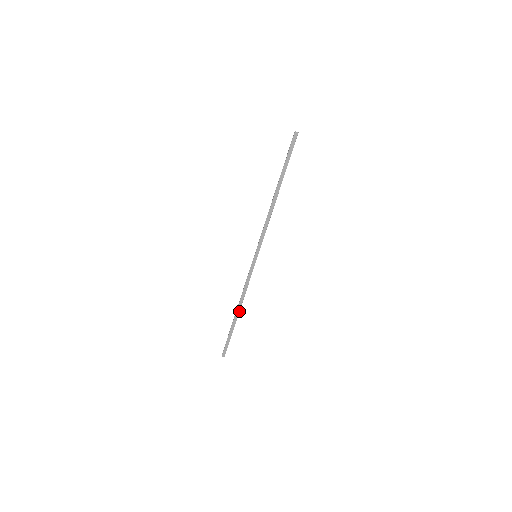
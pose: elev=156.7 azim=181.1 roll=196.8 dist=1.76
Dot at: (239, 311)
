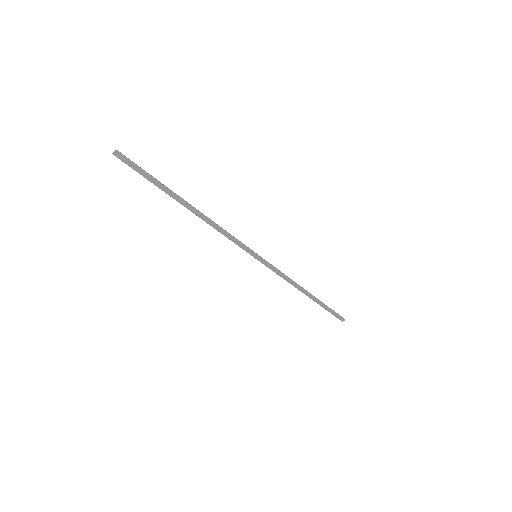
Dot at: (307, 293)
